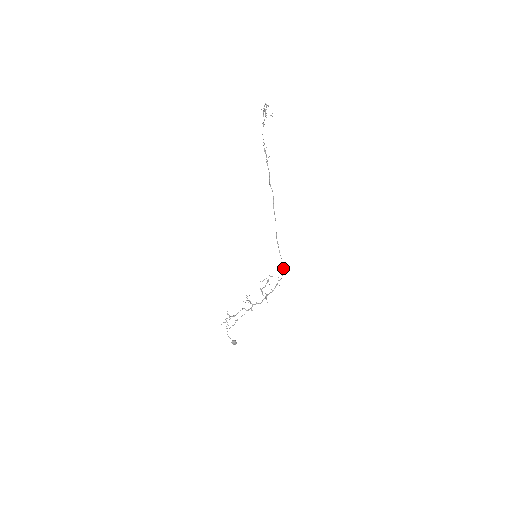
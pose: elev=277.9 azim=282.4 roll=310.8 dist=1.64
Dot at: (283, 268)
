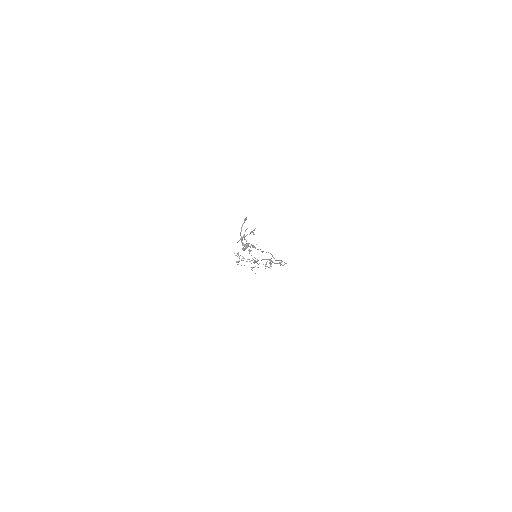
Dot at: (285, 263)
